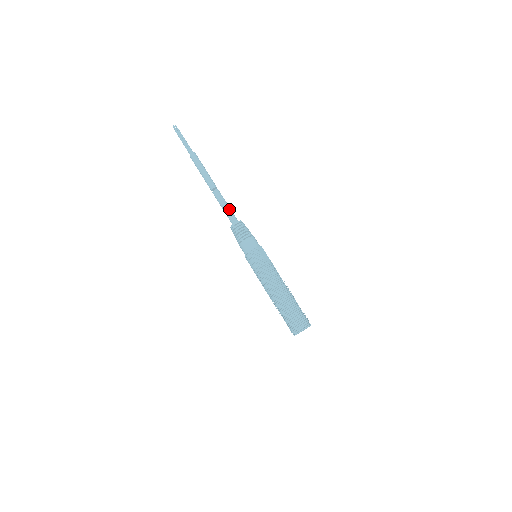
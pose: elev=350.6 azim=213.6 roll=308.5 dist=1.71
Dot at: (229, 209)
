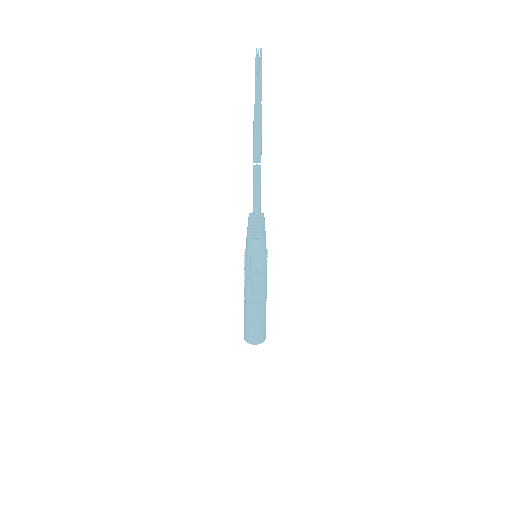
Dot at: (256, 196)
